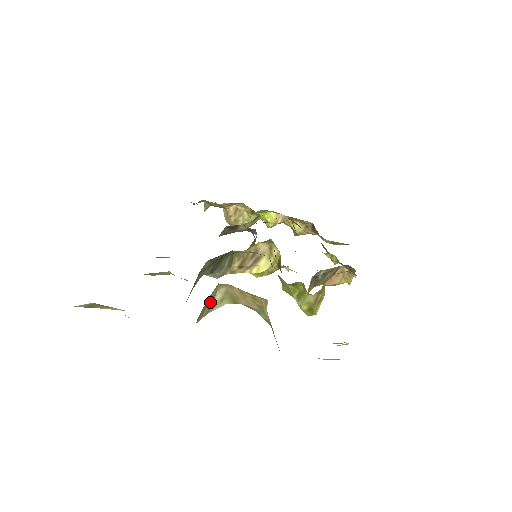
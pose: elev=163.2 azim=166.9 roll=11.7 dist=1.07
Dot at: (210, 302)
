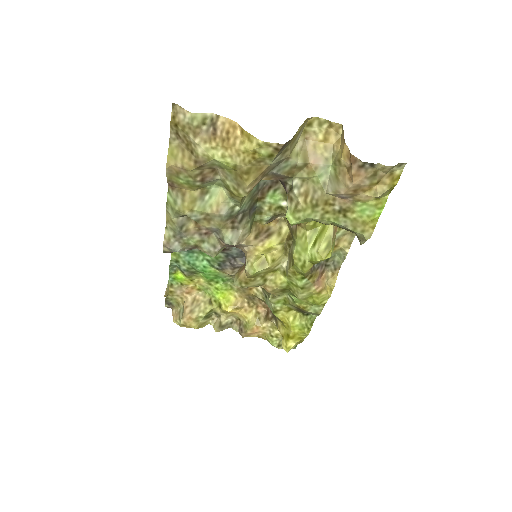
Dot at: (295, 144)
